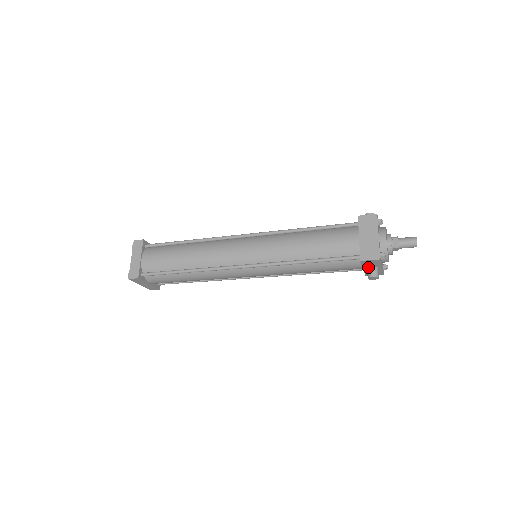
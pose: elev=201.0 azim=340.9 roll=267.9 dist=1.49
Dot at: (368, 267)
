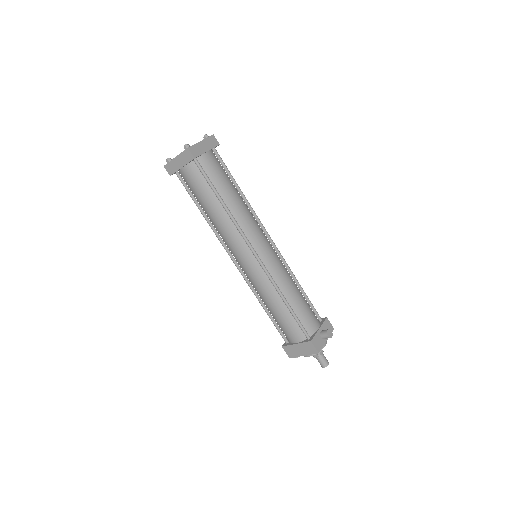
Dot at: occluded
